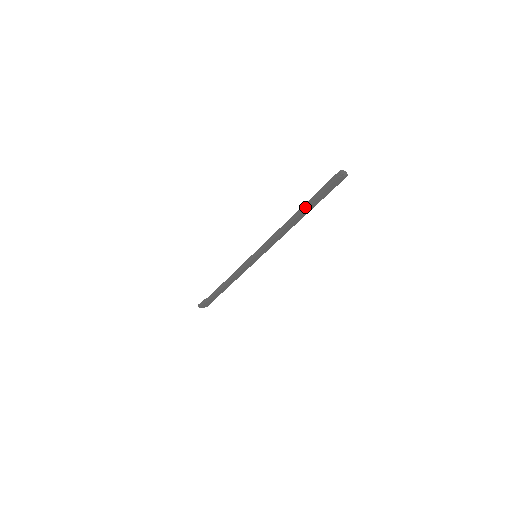
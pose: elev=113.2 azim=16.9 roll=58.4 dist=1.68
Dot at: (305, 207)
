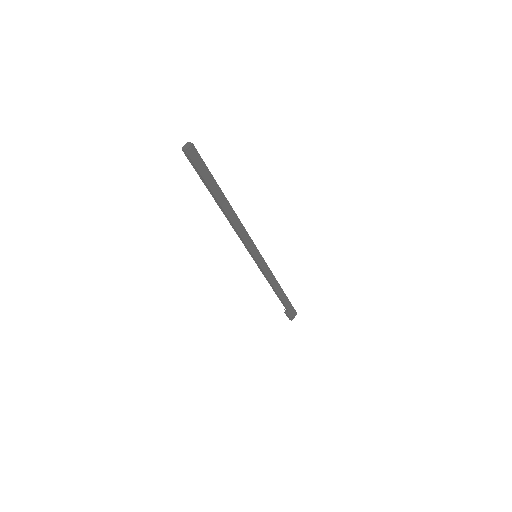
Dot at: (214, 196)
